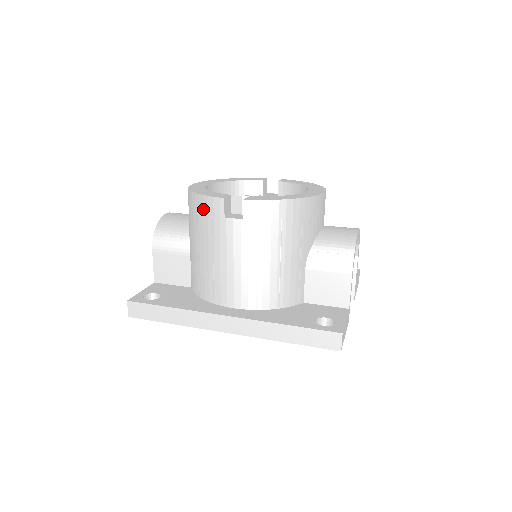
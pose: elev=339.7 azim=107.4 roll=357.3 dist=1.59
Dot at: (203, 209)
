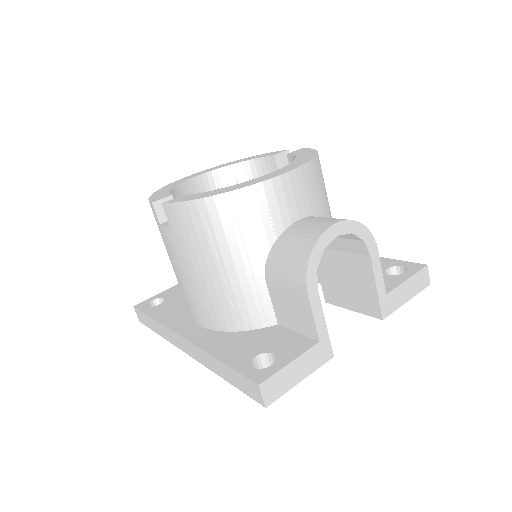
Dot at: occluded
